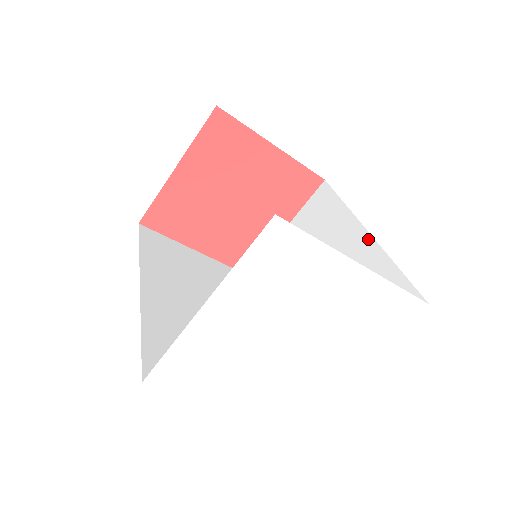
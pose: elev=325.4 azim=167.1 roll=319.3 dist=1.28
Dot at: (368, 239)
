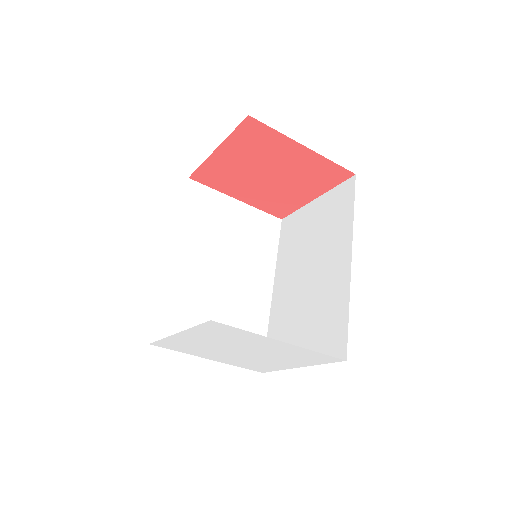
Dot at: (348, 270)
